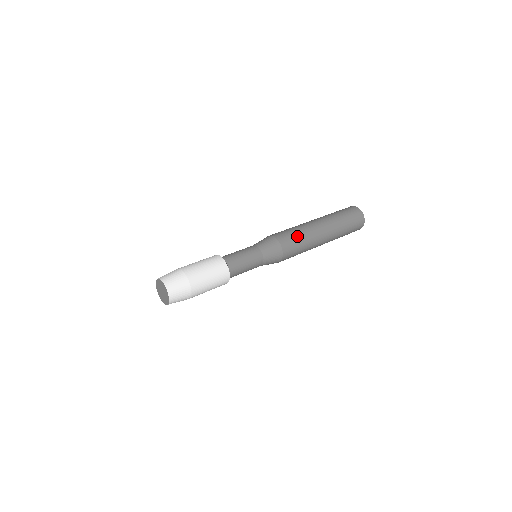
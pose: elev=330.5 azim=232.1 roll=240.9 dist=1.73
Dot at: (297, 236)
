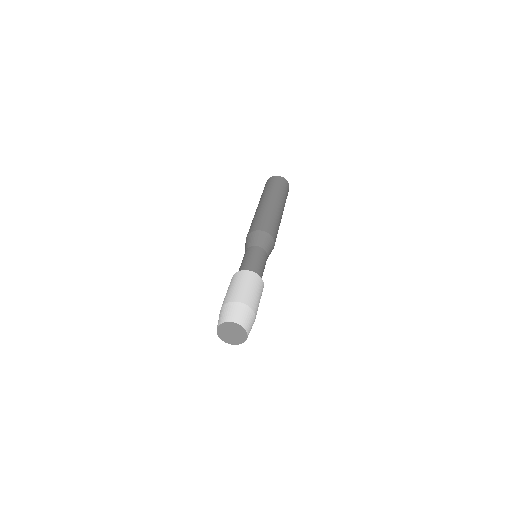
Dot at: (261, 218)
